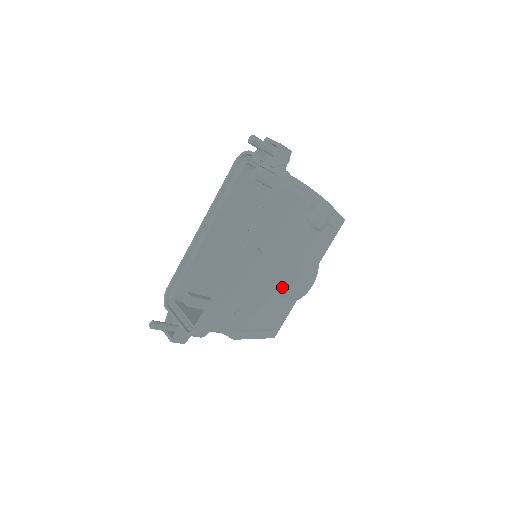
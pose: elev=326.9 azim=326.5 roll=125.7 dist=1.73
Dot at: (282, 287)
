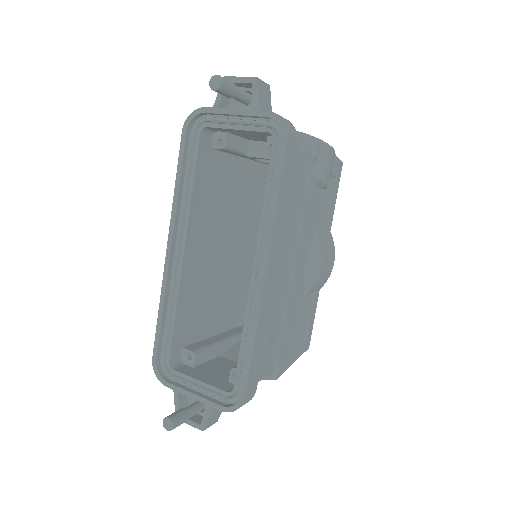
Dot at: (306, 282)
